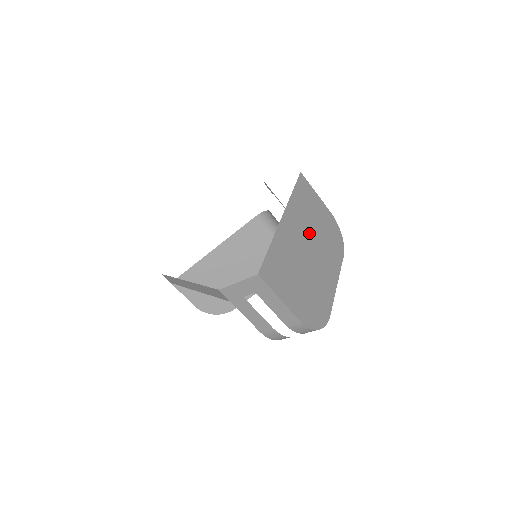
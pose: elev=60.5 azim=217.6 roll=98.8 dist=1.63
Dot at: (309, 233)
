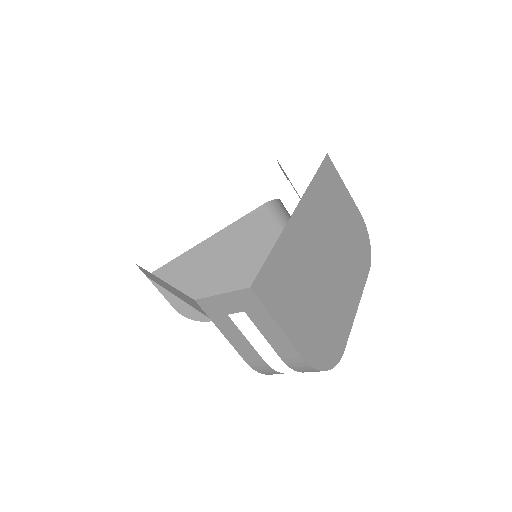
Dot at: (329, 235)
